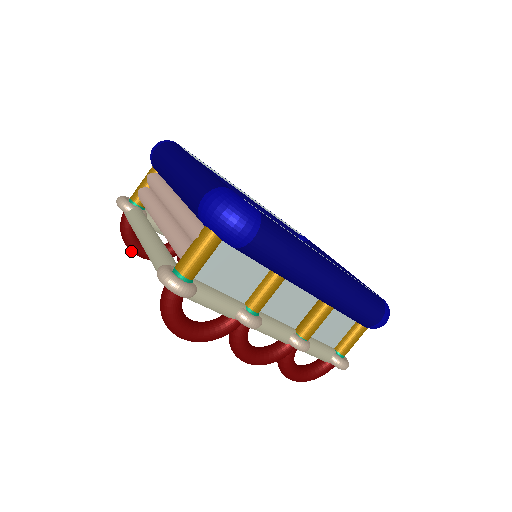
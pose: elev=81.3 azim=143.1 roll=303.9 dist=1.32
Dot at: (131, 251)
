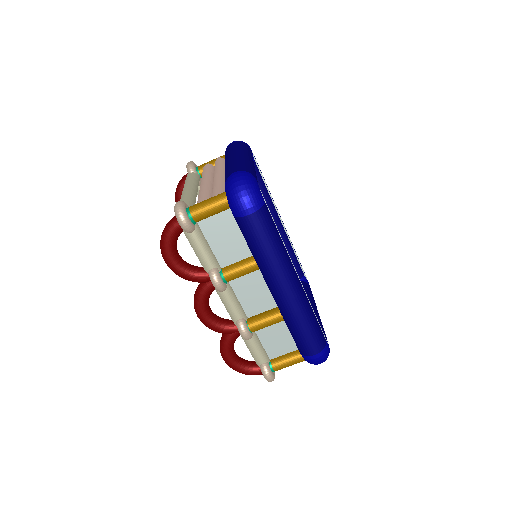
Dot at: occluded
